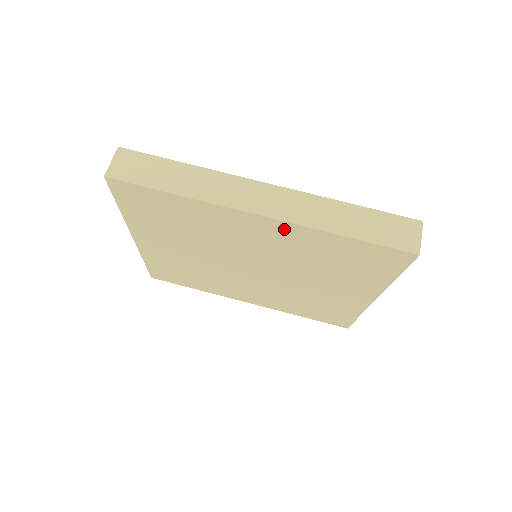
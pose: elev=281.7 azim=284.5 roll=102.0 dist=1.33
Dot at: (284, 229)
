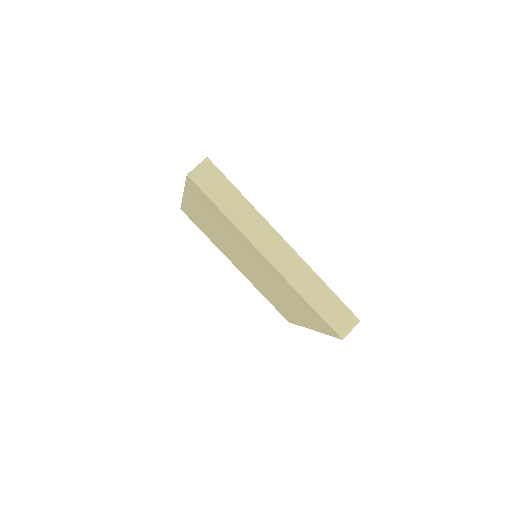
Dot at: (277, 273)
